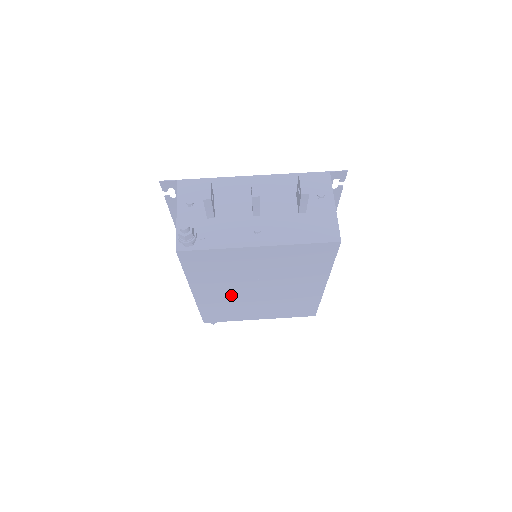
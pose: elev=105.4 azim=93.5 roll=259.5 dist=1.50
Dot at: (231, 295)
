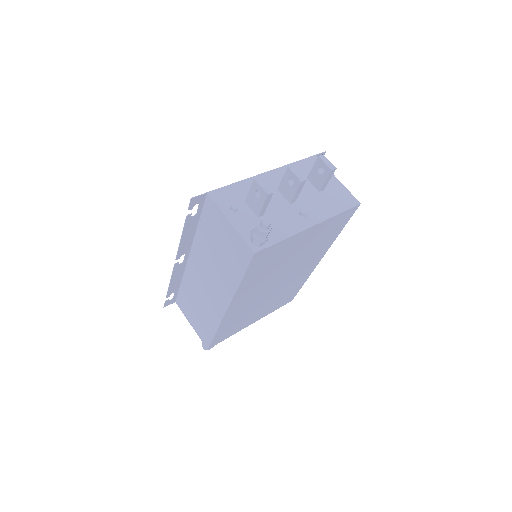
Dot at: (254, 299)
